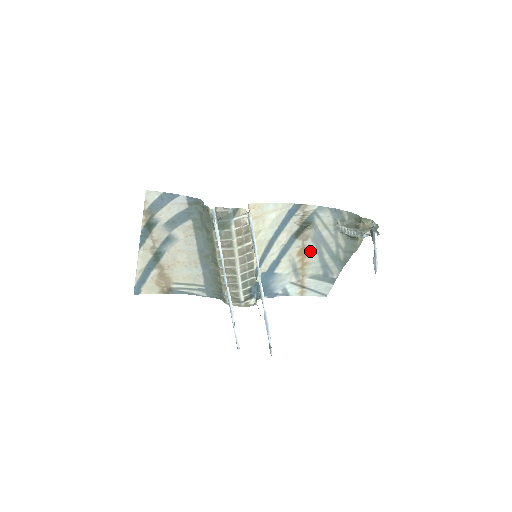
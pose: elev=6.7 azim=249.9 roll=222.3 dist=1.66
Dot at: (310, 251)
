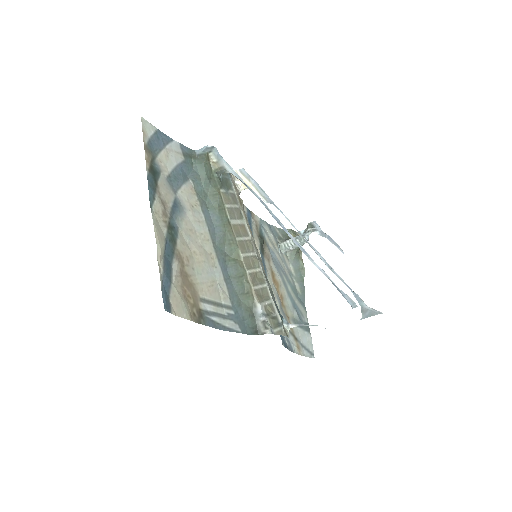
Dot at: (277, 279)
